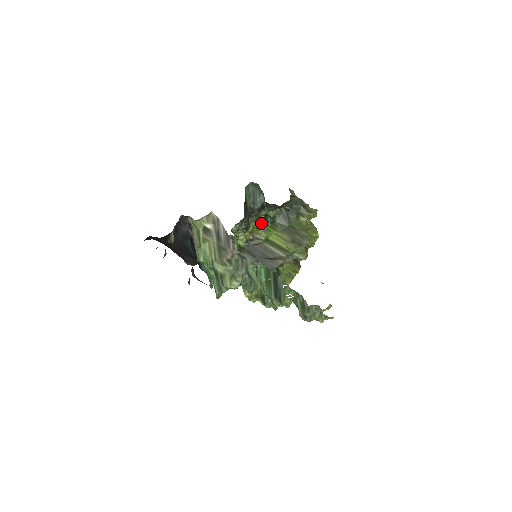
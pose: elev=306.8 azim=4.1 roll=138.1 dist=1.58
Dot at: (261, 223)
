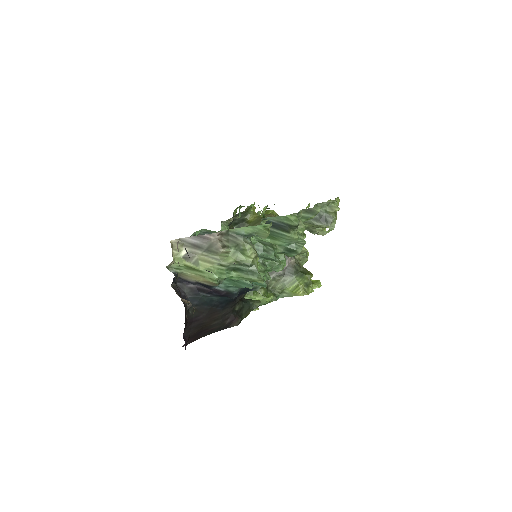
Dot at: occluded
